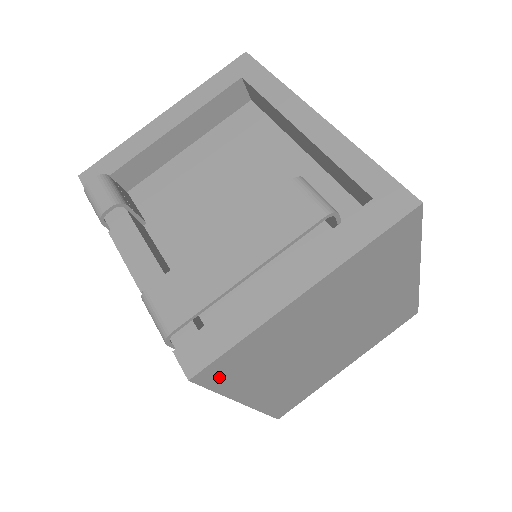
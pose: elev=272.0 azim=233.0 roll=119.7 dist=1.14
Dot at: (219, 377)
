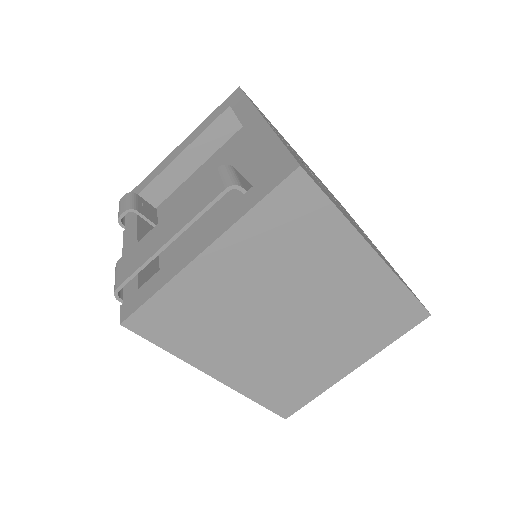
Dot at: (156, 331)
